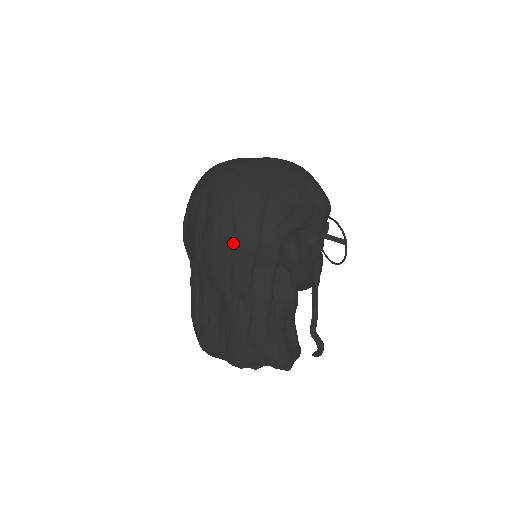
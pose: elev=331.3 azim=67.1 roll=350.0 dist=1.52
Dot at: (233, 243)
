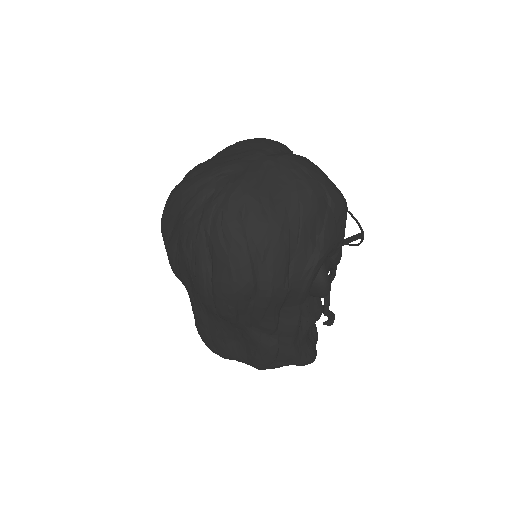
Dot at: (257, 299)
